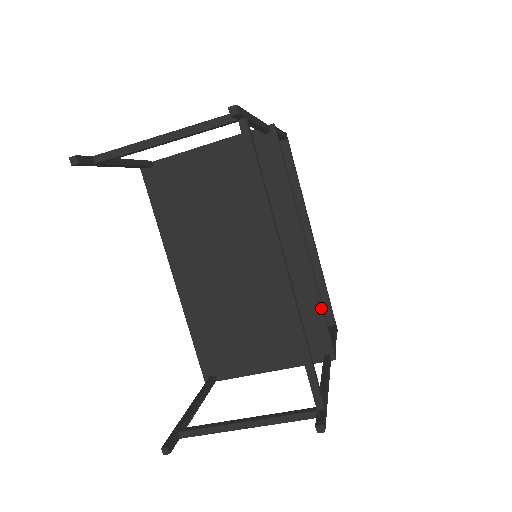
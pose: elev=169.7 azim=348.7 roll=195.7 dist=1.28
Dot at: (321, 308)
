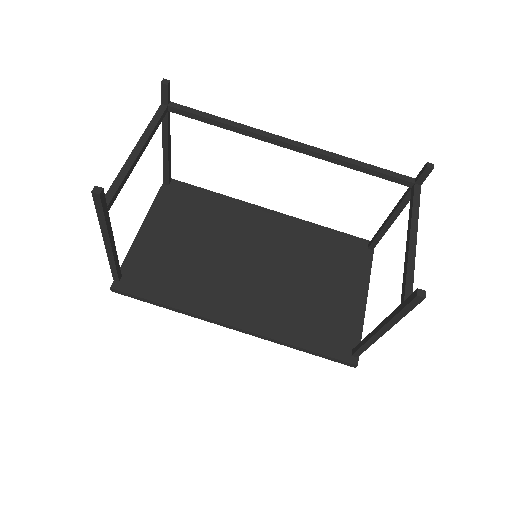
Dot at: (326, 228)
